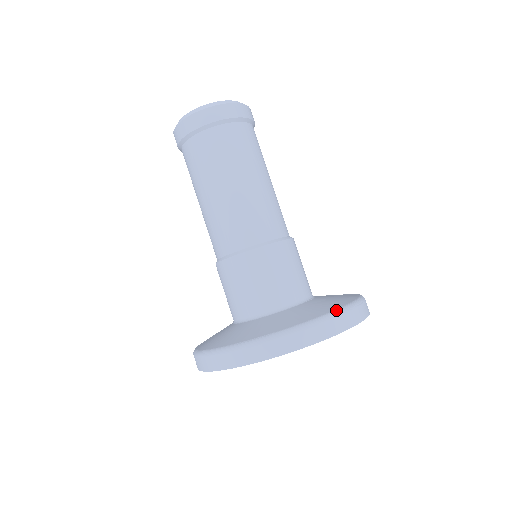
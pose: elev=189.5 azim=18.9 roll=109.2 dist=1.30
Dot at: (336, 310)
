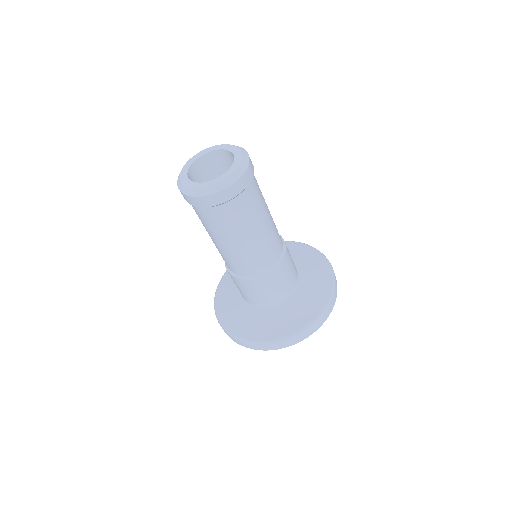
Dot at: (304, 327)
